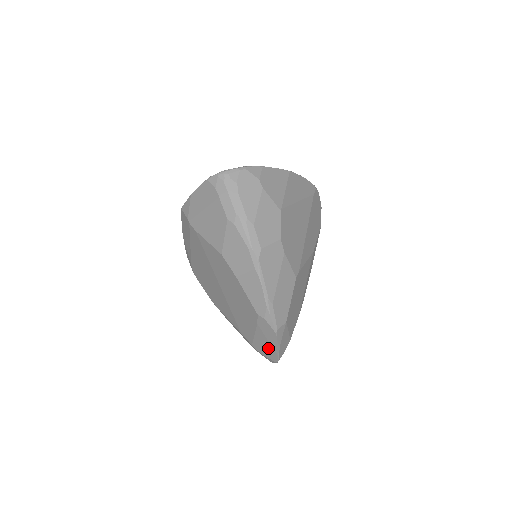
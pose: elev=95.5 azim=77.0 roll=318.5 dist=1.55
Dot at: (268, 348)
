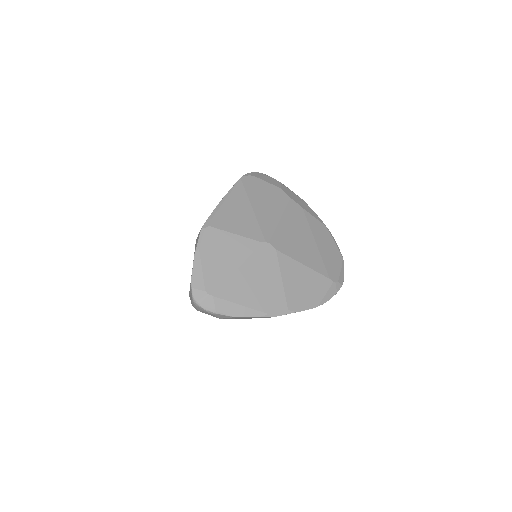
Dot at: occluded
